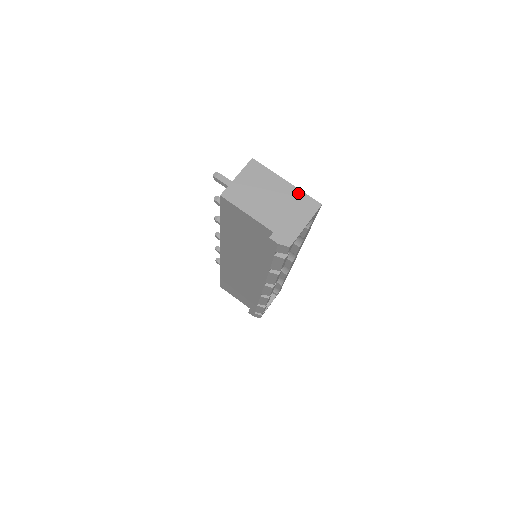
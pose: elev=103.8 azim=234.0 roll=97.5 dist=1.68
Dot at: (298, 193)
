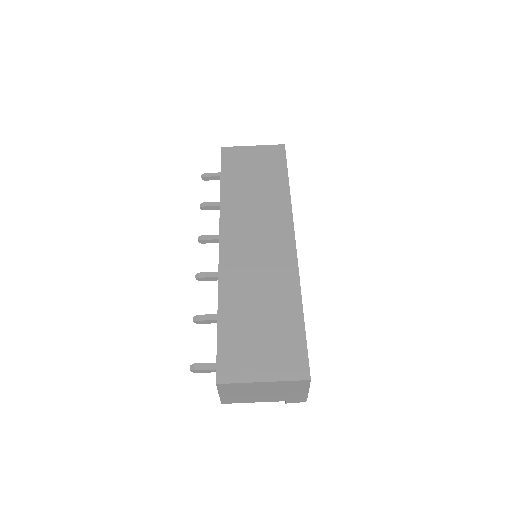
Dot at: (282, 383)
